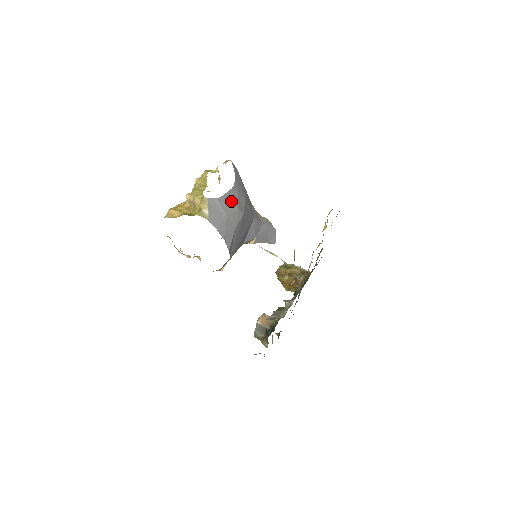
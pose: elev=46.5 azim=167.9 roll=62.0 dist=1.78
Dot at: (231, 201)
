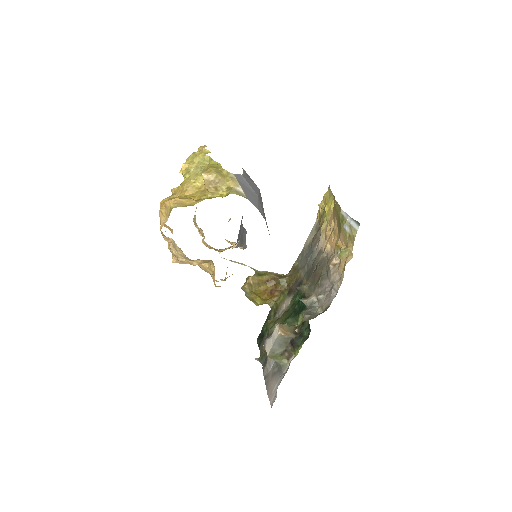
Dot at: (251, 180)
